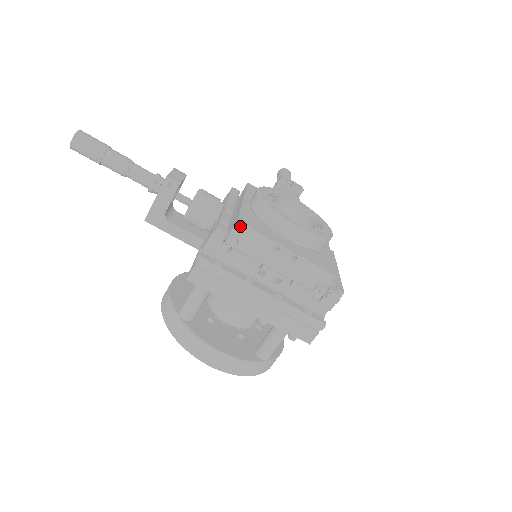
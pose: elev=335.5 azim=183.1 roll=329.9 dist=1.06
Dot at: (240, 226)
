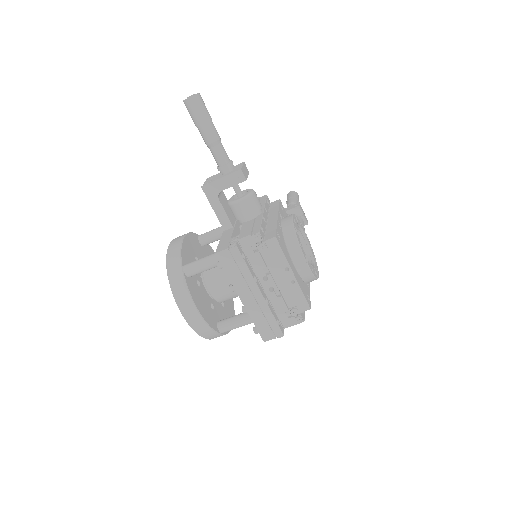
Dot at: (275, 241)
